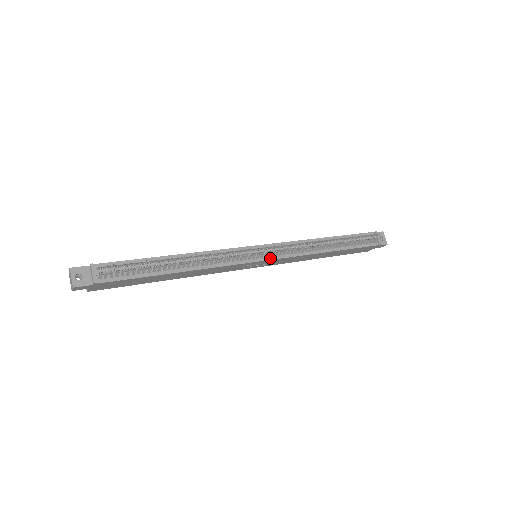
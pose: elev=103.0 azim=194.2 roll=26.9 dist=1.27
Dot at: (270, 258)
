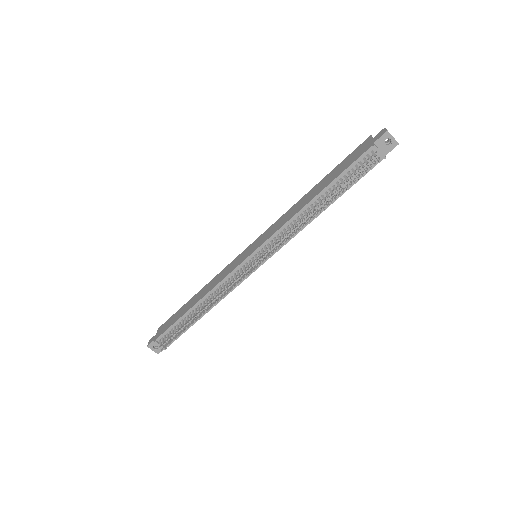
Dot at: (267, 258)
